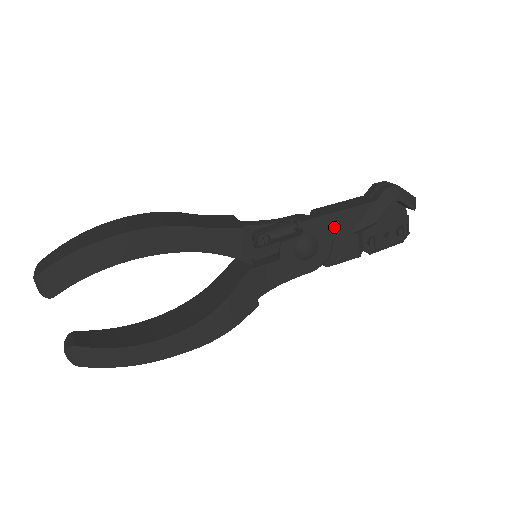
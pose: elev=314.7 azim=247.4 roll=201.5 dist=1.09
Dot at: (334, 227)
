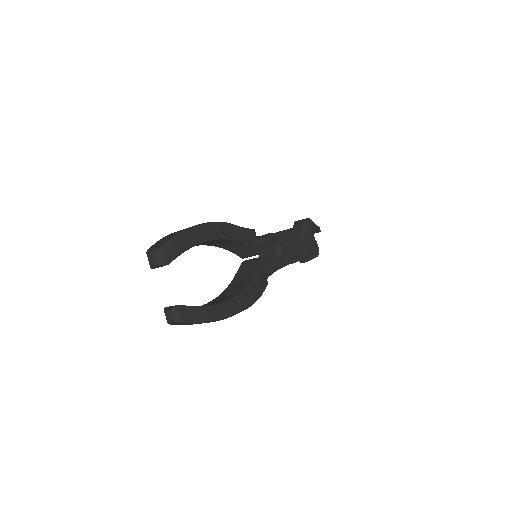
Dot at: (289, 238)
